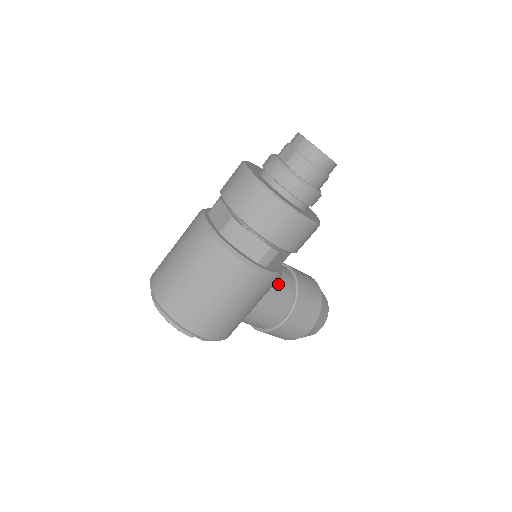
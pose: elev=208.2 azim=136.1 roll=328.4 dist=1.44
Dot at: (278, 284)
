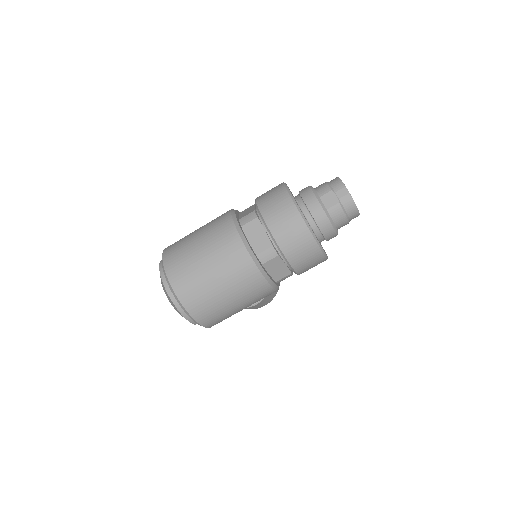
Dot at: occluded
